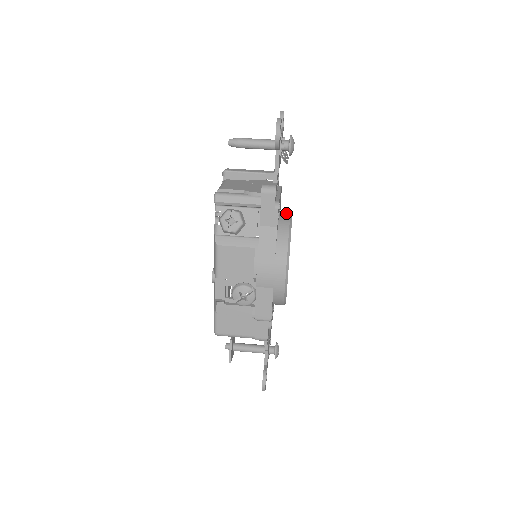
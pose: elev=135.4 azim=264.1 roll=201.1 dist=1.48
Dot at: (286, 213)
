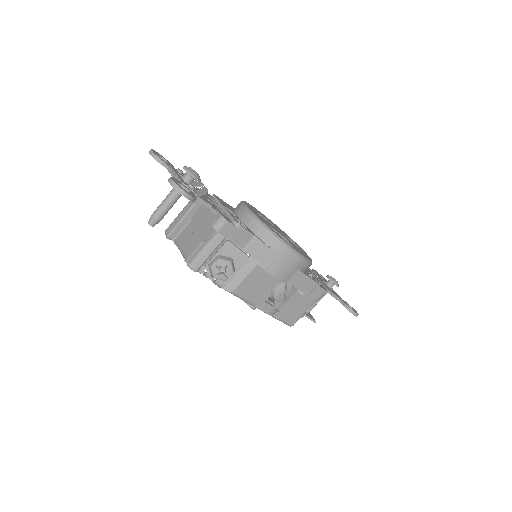
Dot at: (242, 211)
